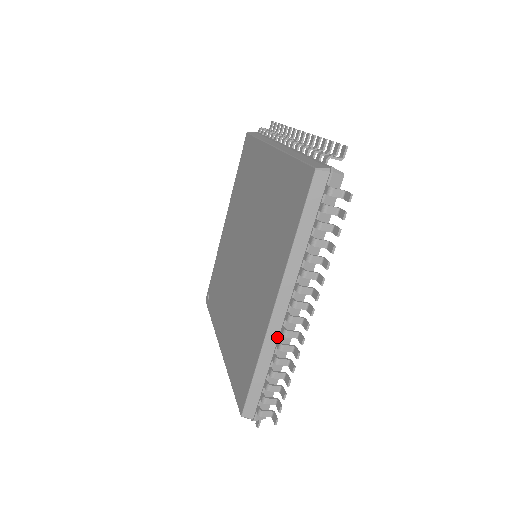
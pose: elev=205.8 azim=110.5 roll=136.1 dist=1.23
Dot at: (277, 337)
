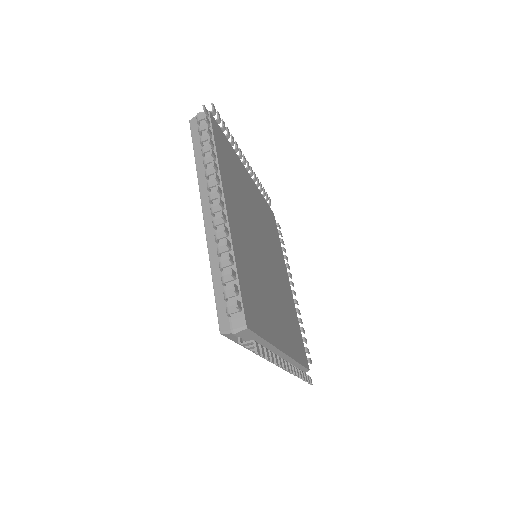
Dot at: occluded
